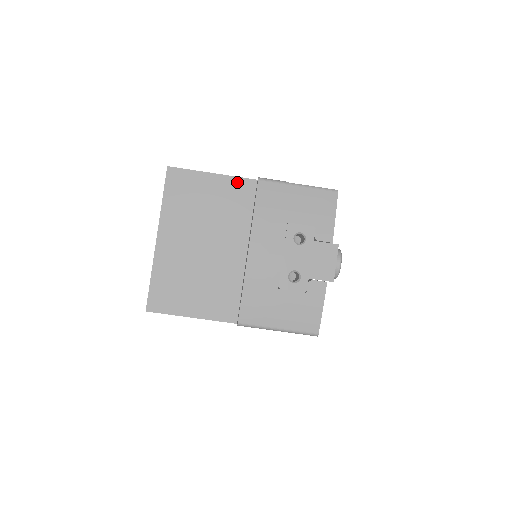
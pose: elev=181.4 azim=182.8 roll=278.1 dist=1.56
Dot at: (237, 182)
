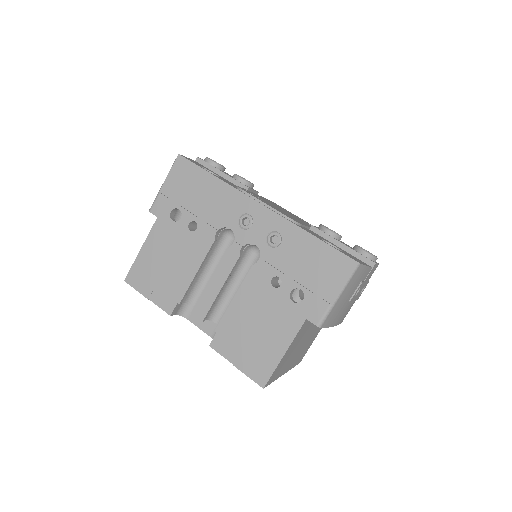
Dot at: (298, 334)
